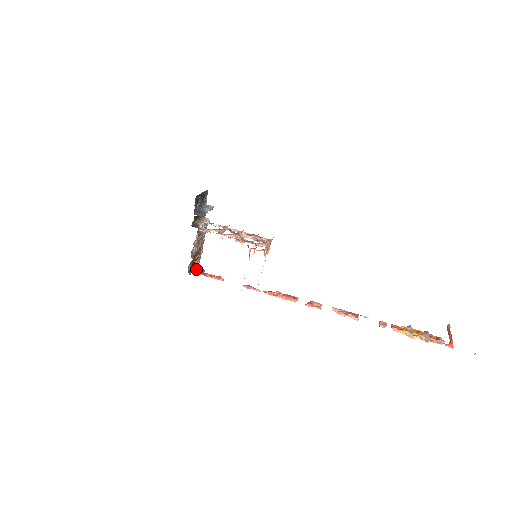
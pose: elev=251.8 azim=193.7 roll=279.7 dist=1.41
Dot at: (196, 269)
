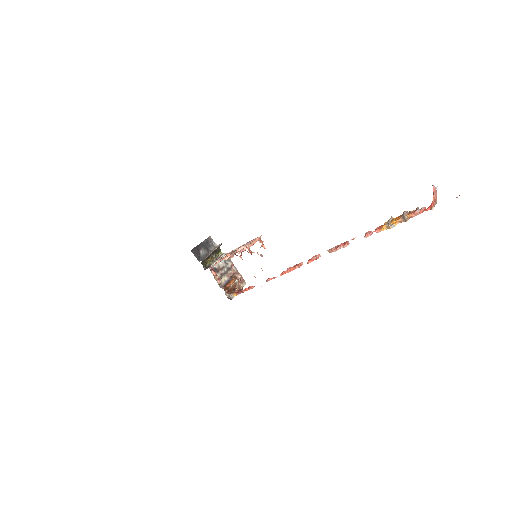
Dot at: (236, 292)
